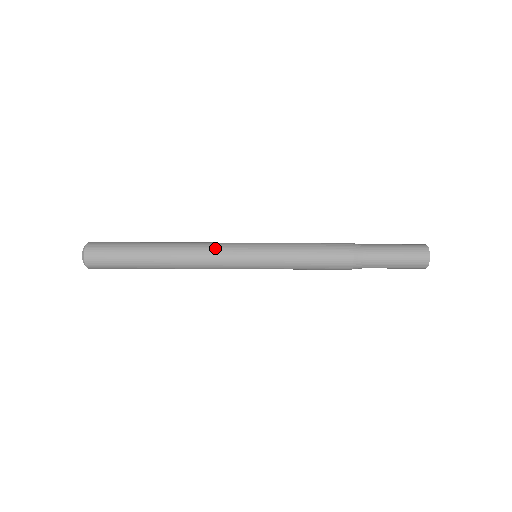
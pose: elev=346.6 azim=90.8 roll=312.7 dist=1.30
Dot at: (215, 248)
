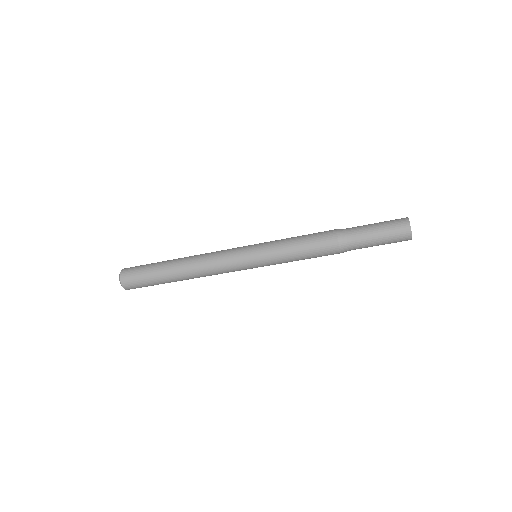
Dot at: (219, 253)
